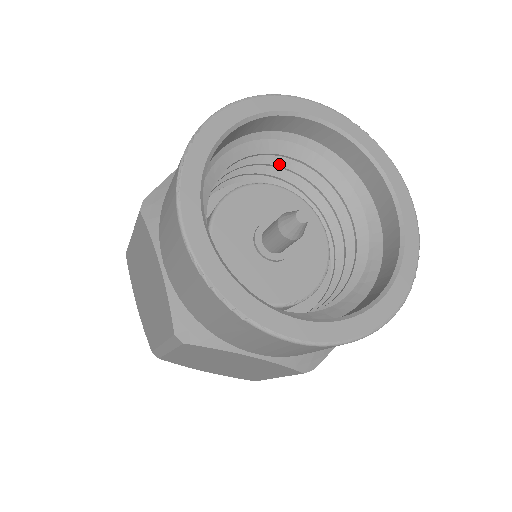
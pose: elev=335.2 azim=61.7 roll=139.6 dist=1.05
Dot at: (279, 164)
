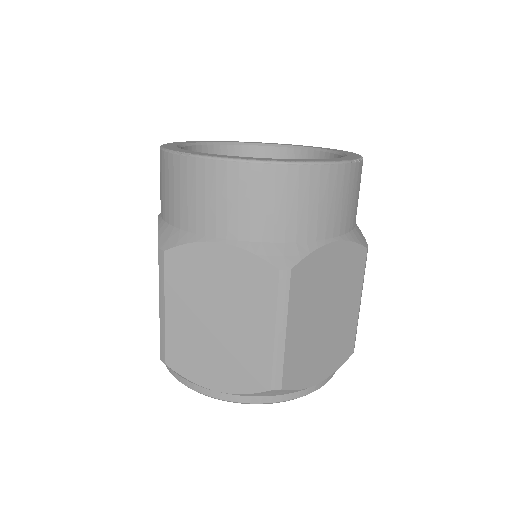
Dot at: occluded
